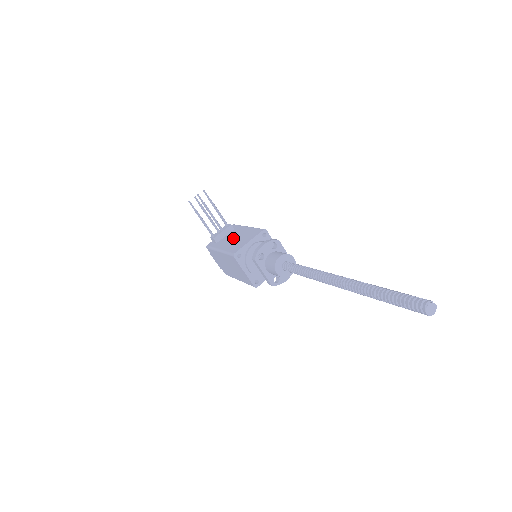
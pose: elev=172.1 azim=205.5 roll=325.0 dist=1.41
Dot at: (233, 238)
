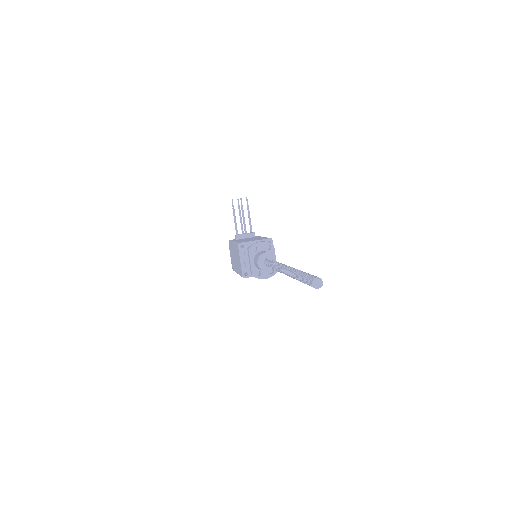
Dot at: (248, 239)
